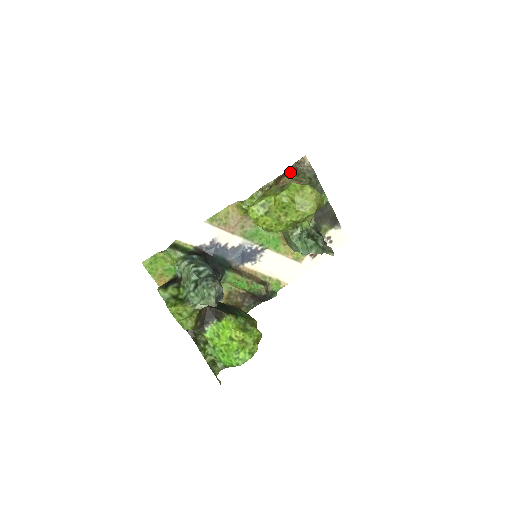
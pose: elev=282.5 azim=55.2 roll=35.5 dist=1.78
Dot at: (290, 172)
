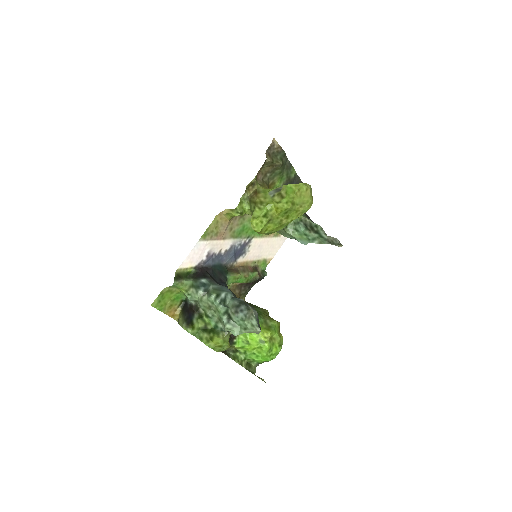
Dot at: (266, 161)
